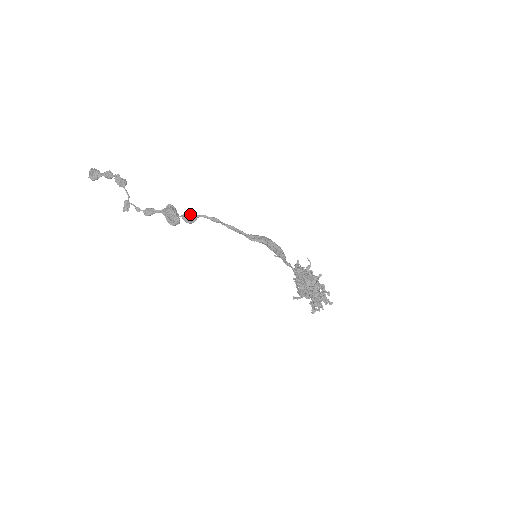
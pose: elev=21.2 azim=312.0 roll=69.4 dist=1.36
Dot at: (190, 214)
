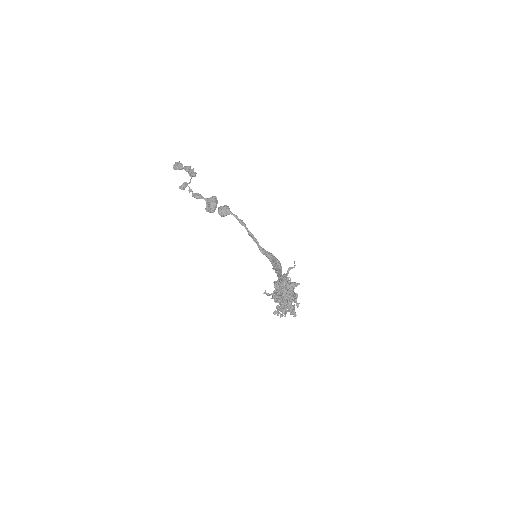
Dot at: (225, 207)
